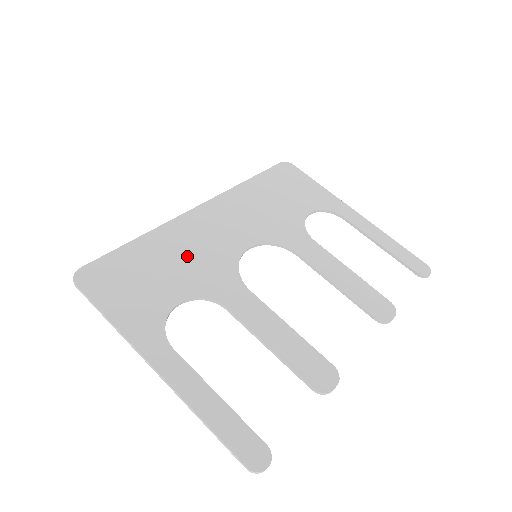
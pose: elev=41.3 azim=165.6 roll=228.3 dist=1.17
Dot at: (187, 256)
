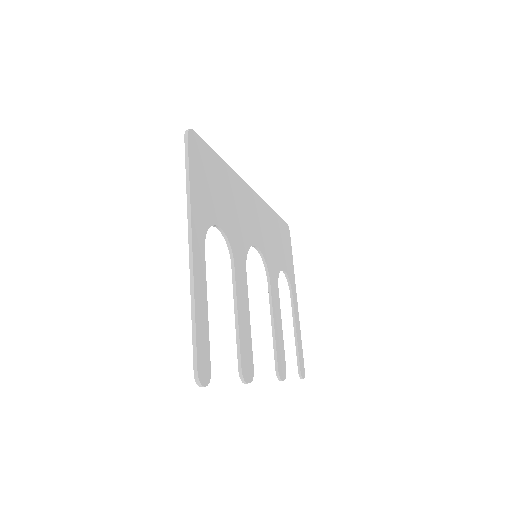
Dot at: (235, 207)
